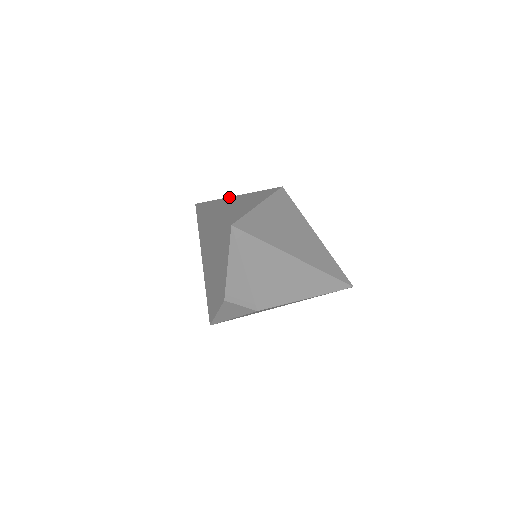
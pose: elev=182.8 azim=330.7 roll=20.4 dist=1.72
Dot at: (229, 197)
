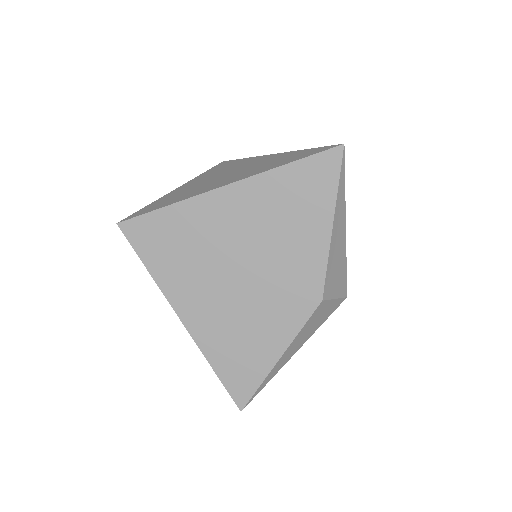
Dot at: (168, 193)
